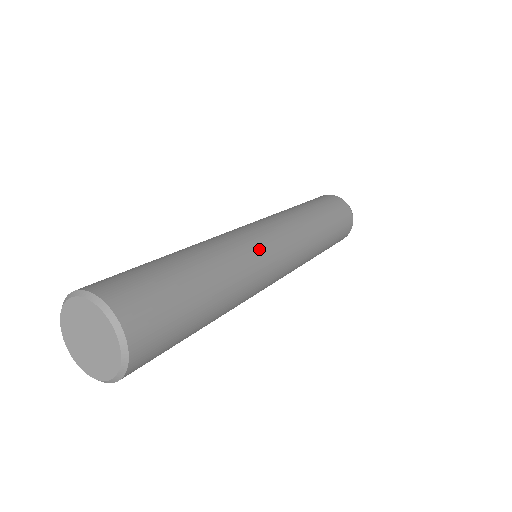
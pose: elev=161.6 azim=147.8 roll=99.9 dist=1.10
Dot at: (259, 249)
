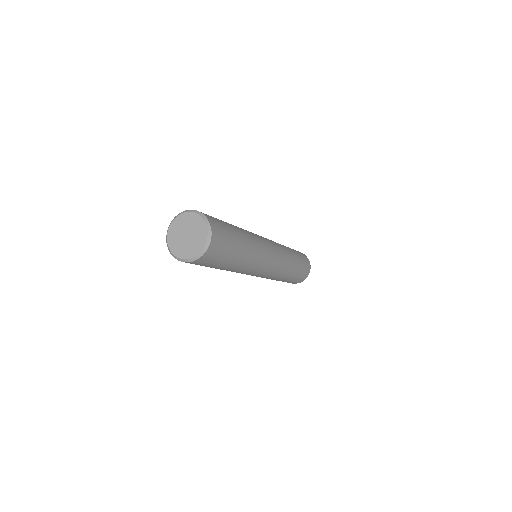
Dot at: (266, 256)
